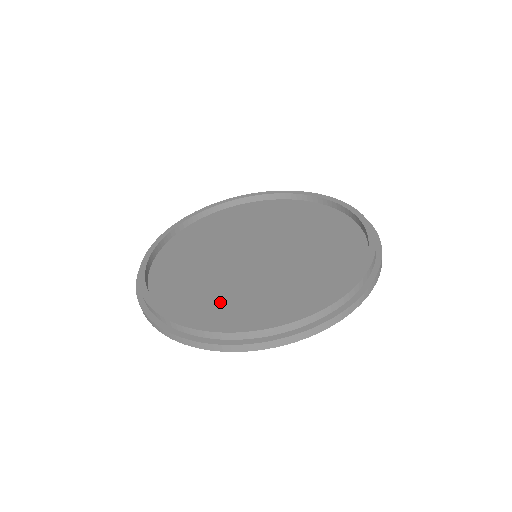
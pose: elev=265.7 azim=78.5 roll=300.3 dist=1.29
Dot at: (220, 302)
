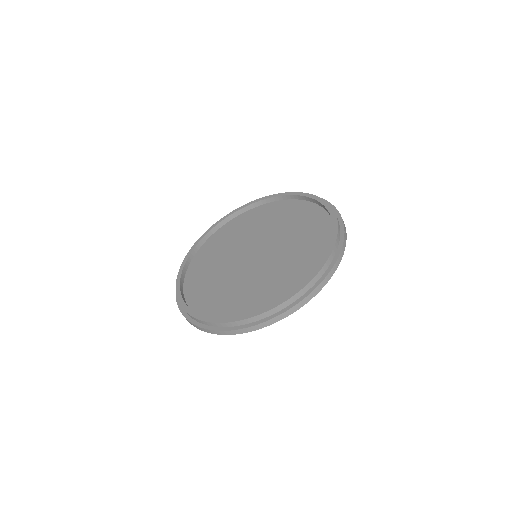
Dot at: (284, 279)
